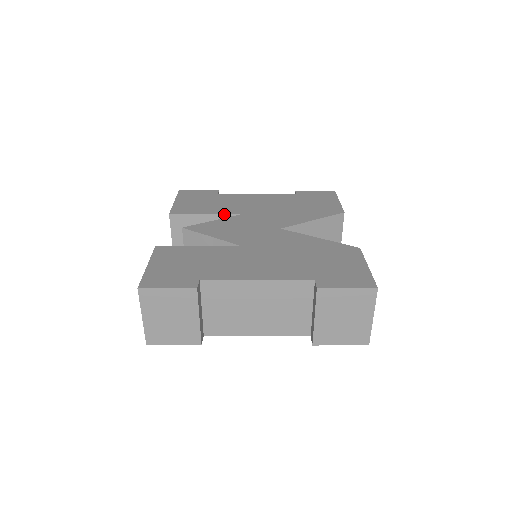
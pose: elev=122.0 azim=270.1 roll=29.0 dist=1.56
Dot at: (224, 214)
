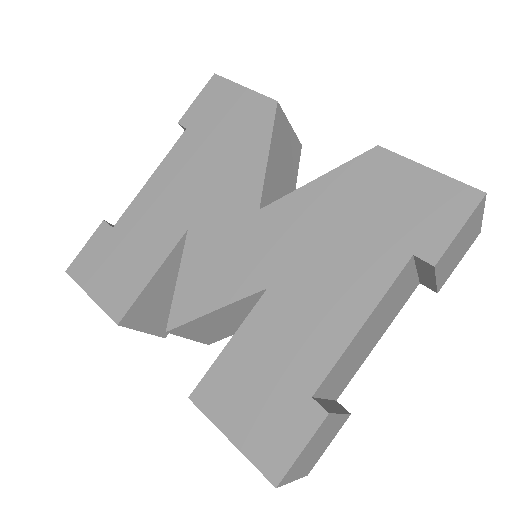
Dot at: (169, 255)
